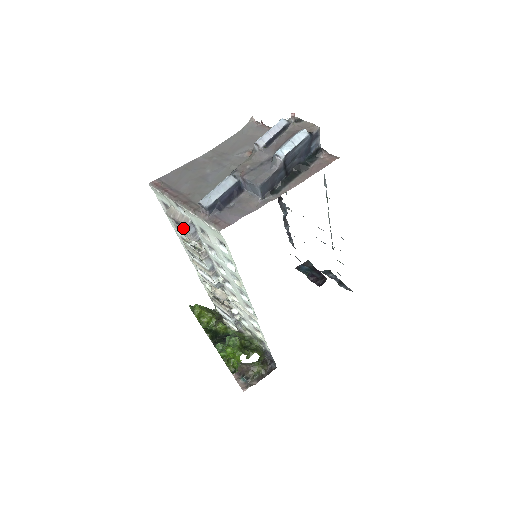
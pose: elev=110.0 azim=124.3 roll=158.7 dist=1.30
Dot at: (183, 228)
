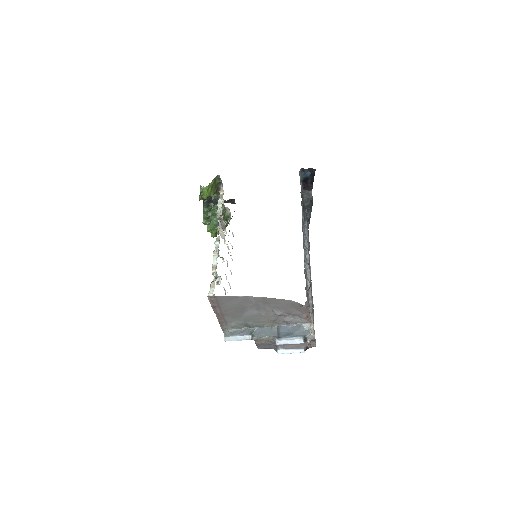
Dot at: occluded
